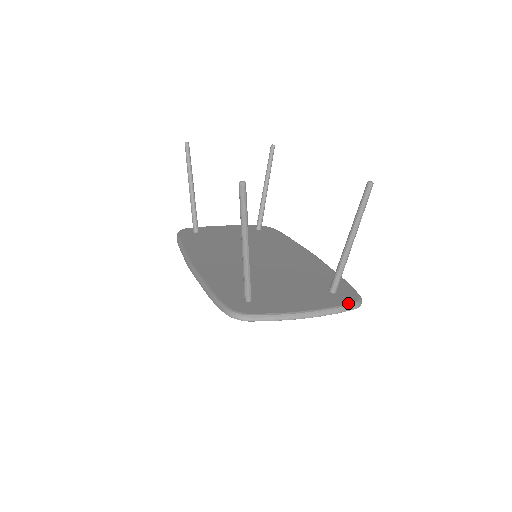
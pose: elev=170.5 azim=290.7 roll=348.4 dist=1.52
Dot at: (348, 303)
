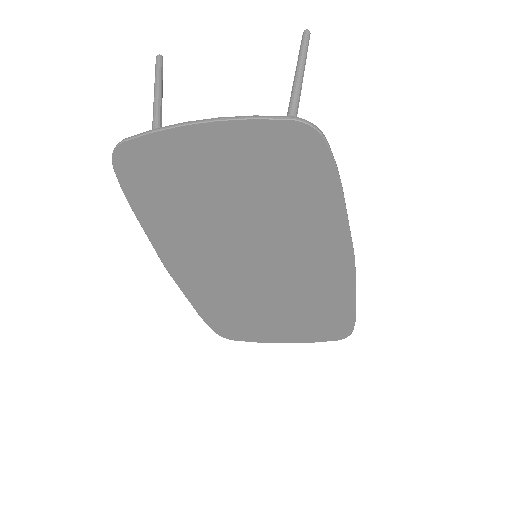
Dot at: occluded
